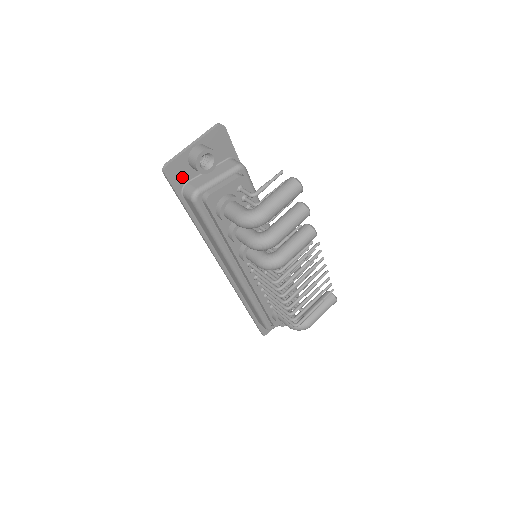
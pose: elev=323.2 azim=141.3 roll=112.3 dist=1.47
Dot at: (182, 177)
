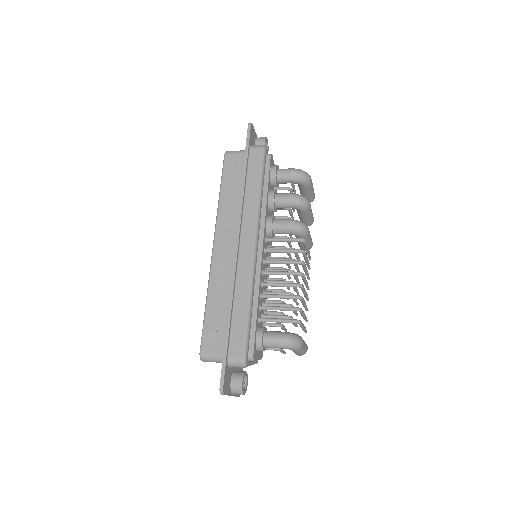
Dot at: (252, 141)
